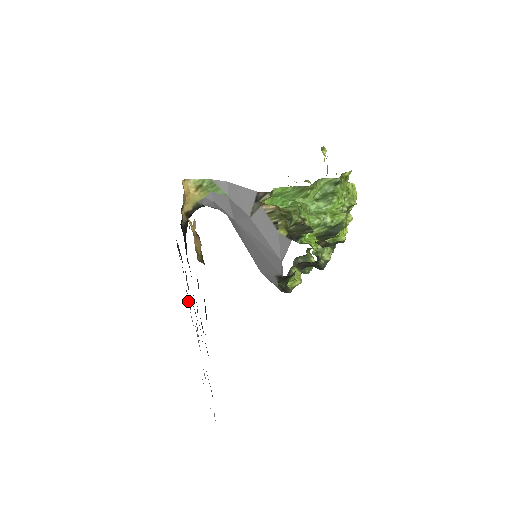
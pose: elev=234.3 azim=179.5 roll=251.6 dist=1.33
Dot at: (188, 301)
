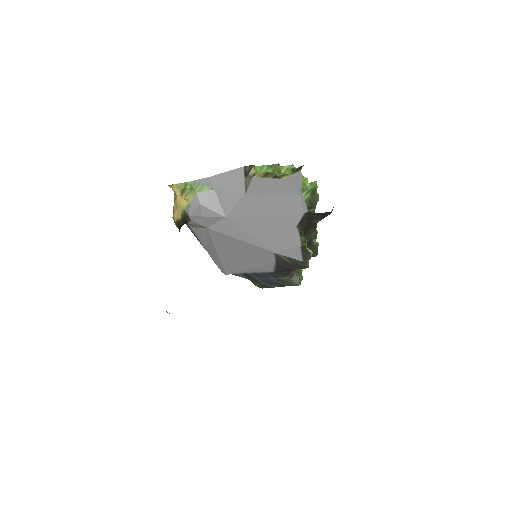
Dot at: occluded
